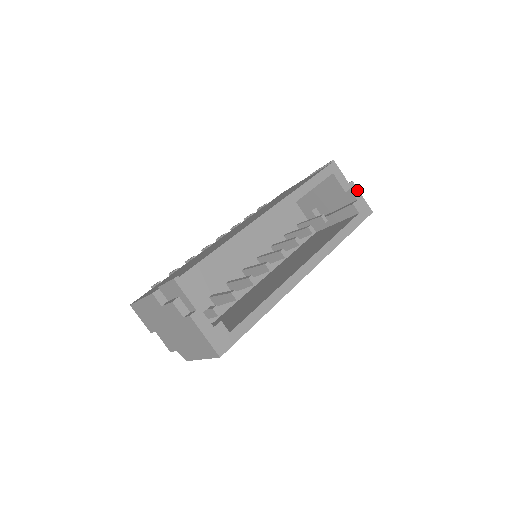
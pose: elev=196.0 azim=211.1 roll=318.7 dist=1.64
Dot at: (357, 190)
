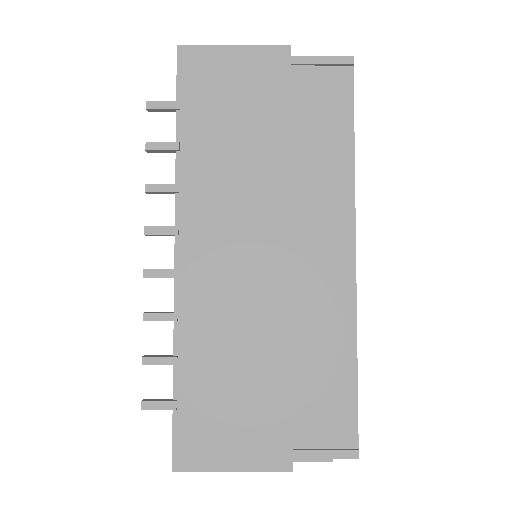
Dot at: occluded
